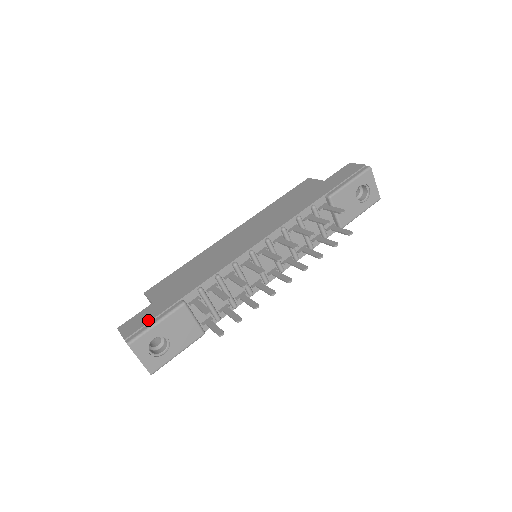
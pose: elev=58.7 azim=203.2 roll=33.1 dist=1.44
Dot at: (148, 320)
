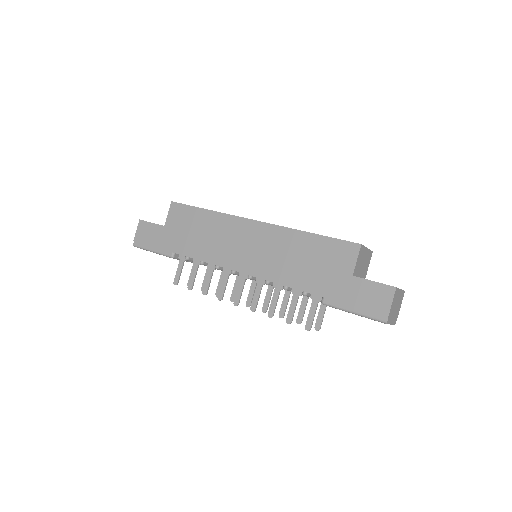
Dot at: (150, 243)
